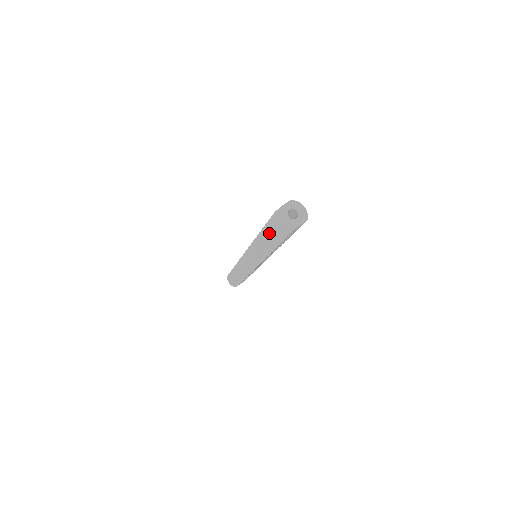
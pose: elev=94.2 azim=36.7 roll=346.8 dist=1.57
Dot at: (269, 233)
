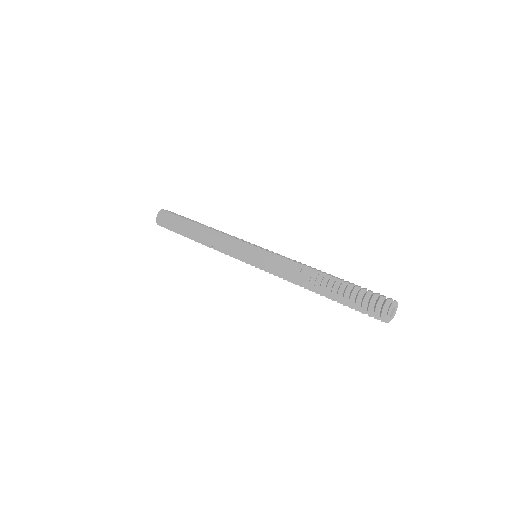
Dot at: (352, 295)
